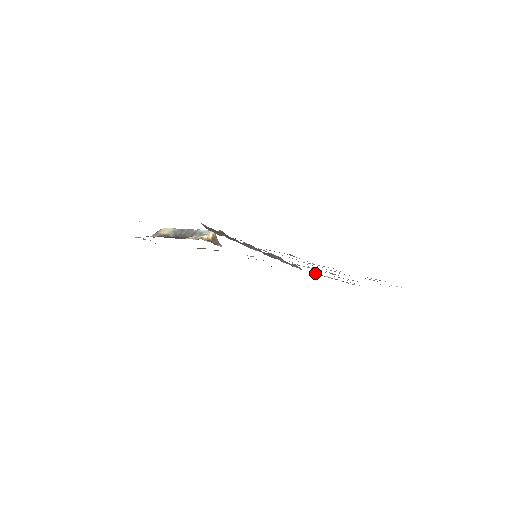
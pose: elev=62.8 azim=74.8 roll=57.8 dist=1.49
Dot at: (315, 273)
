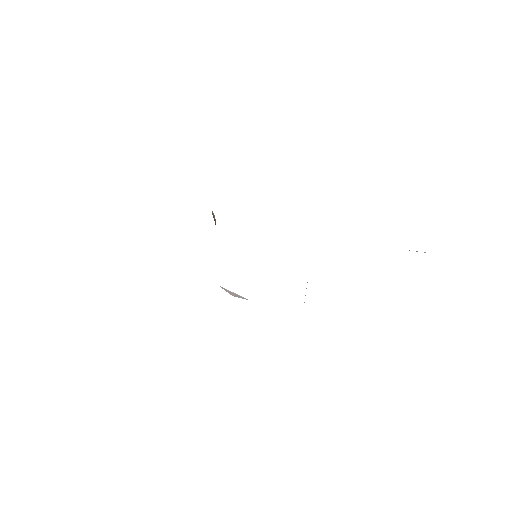
Dot at: occluded
